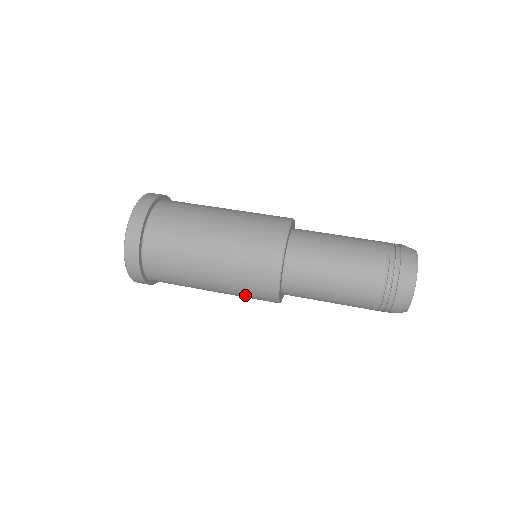
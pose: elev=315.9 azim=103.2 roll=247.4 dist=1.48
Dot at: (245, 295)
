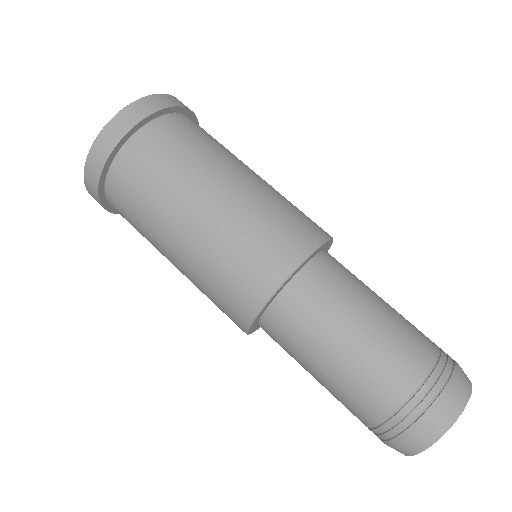
Dot at: occluded
